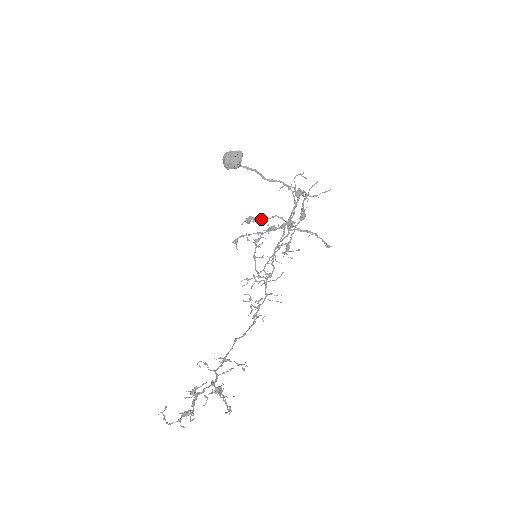
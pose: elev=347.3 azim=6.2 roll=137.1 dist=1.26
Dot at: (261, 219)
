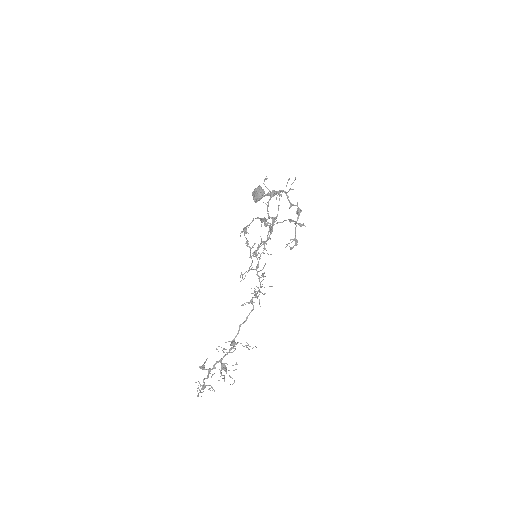
Dot at: (247, 226)
